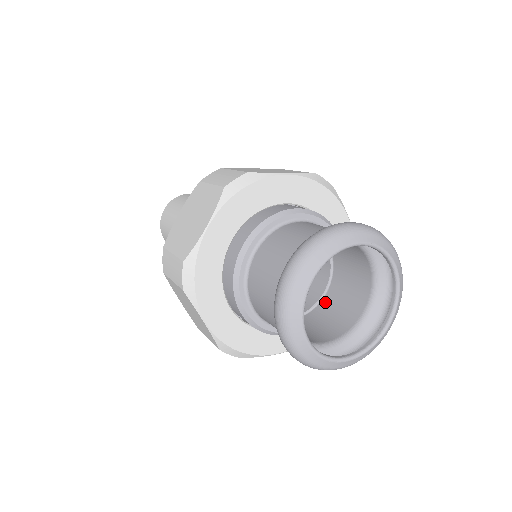
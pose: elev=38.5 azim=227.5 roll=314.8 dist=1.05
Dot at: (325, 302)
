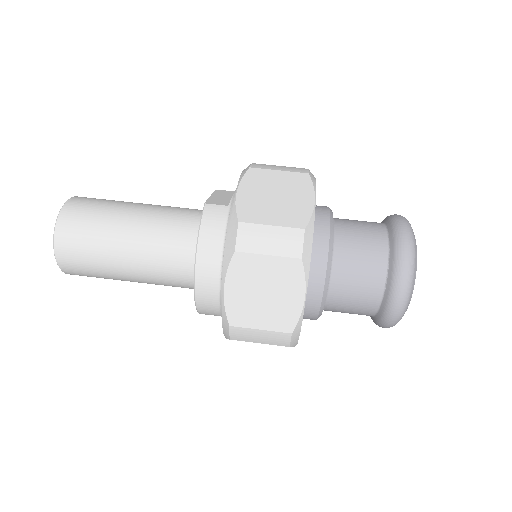
Dot at: occluded
